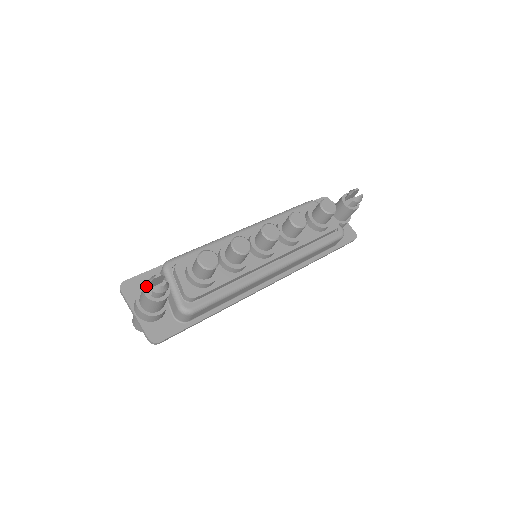
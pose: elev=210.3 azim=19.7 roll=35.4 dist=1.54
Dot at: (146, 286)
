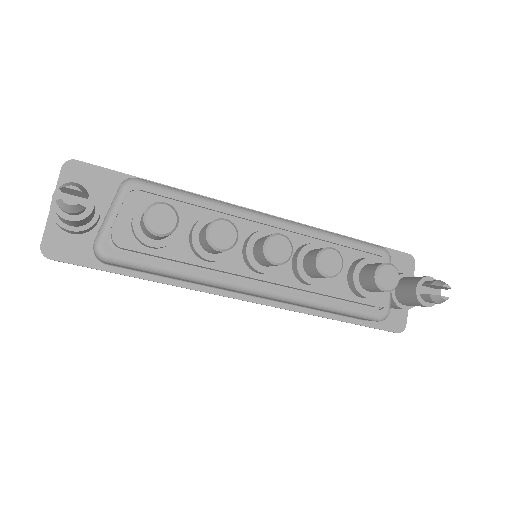
Dot at: occluded
